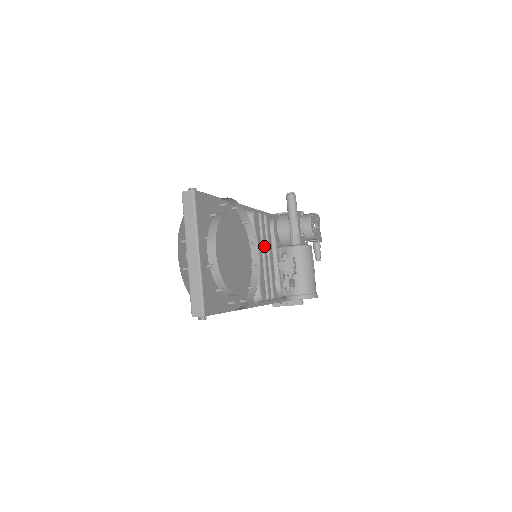
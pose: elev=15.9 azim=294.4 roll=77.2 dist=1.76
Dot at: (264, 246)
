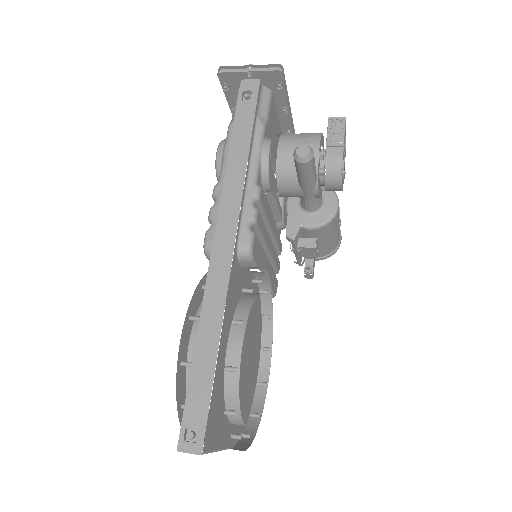
Dot at: (266, 243)
